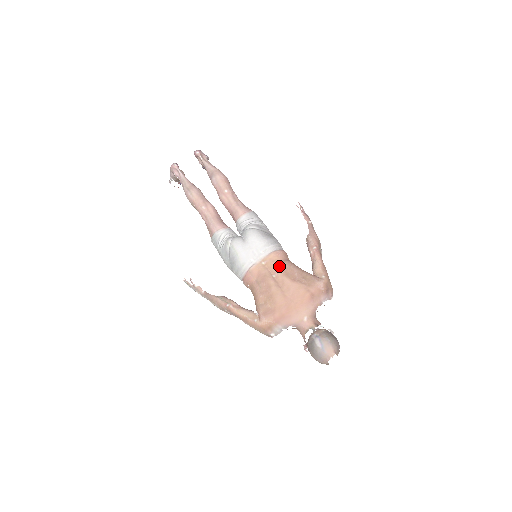
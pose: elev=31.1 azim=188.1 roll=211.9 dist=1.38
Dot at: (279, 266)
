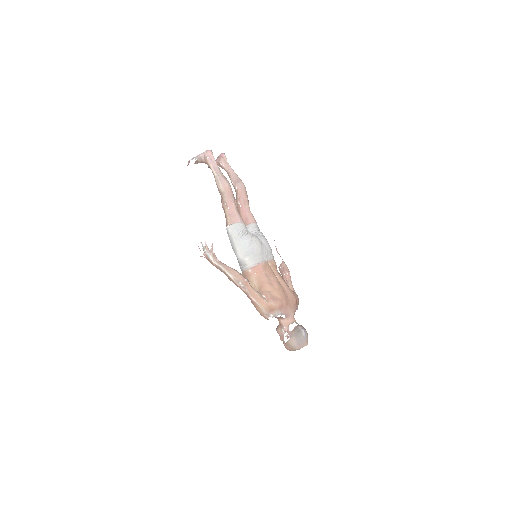
Dot at: (278, 272)
